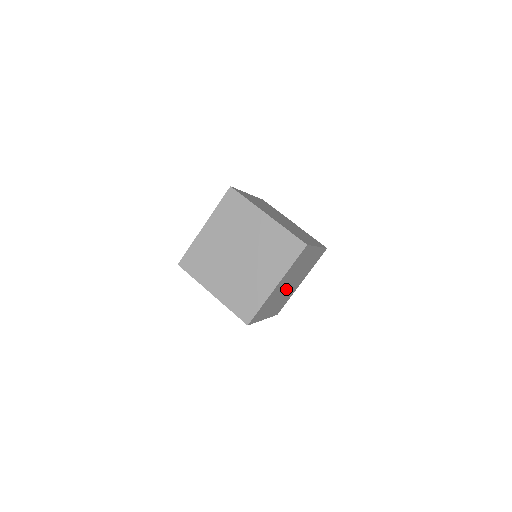
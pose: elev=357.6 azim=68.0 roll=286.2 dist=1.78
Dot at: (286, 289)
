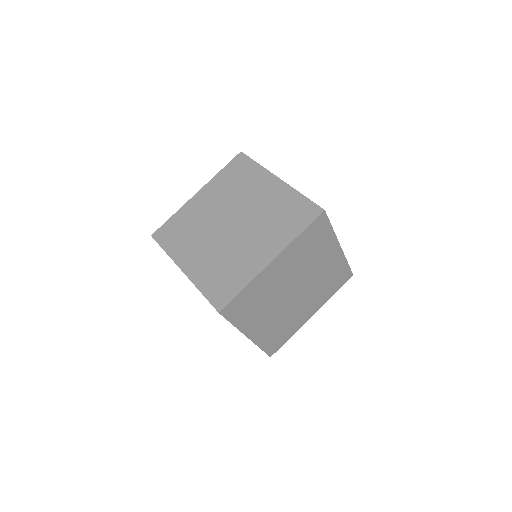
Dot at: occluded
